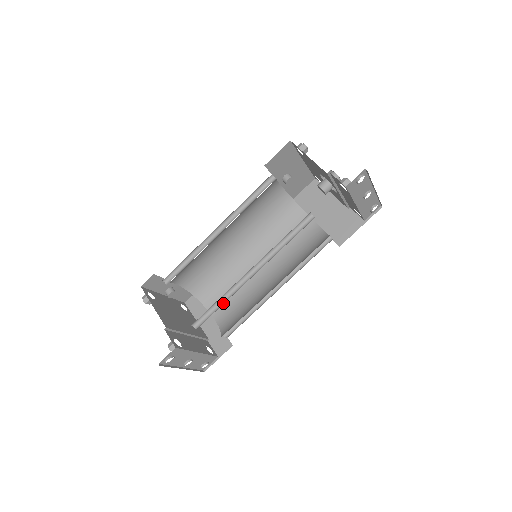
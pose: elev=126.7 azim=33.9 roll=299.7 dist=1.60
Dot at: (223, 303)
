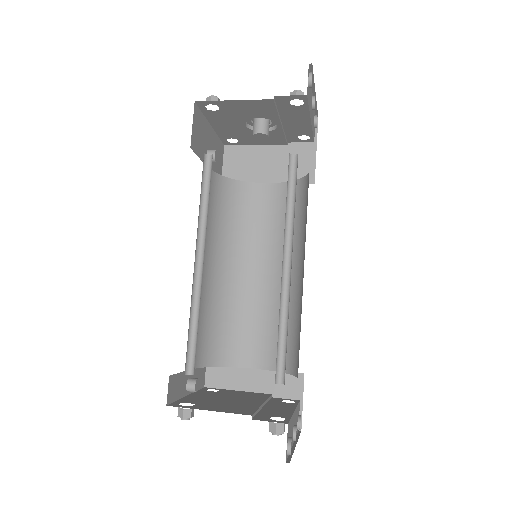
Dot at: (286, 326)
